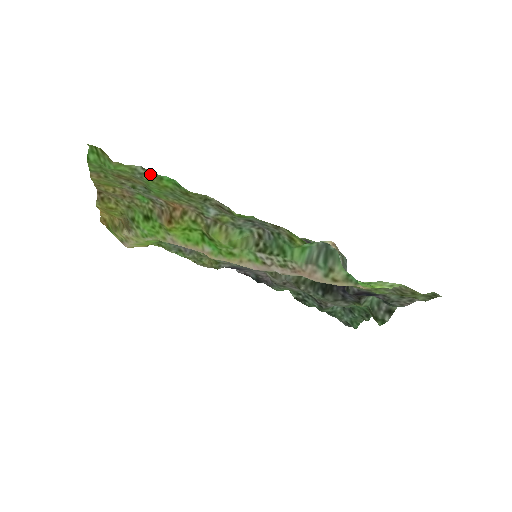
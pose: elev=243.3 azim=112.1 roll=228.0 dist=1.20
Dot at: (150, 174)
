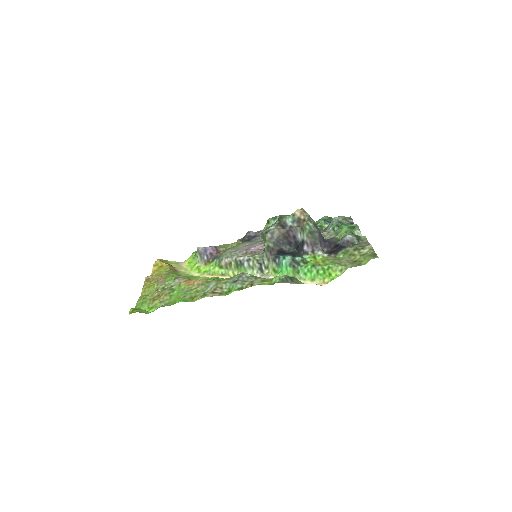
Dot at: (168, 305)
